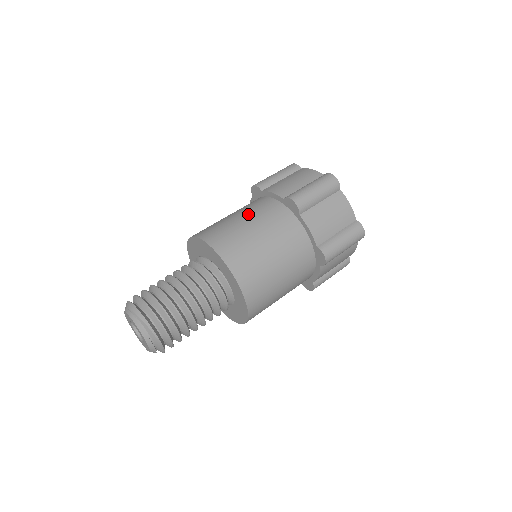
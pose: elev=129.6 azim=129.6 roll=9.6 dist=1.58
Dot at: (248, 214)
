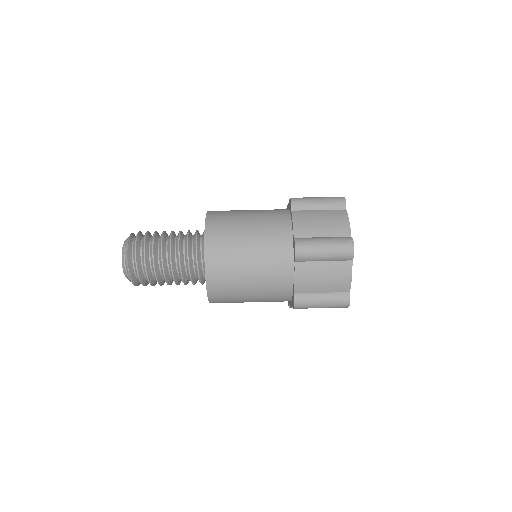
Dot at: (258, 229)
